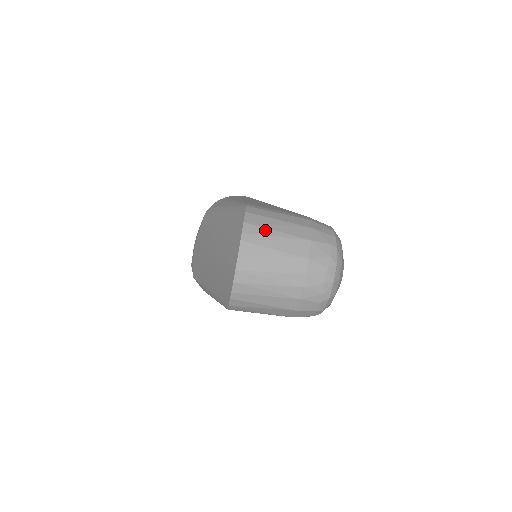
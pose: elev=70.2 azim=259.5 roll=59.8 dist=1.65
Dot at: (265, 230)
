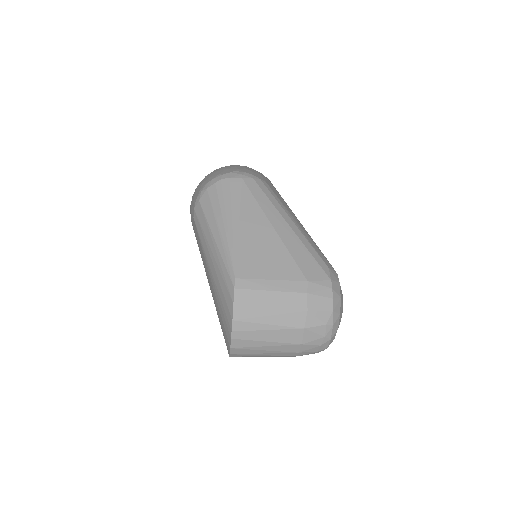
Dot at: (256, 325)
